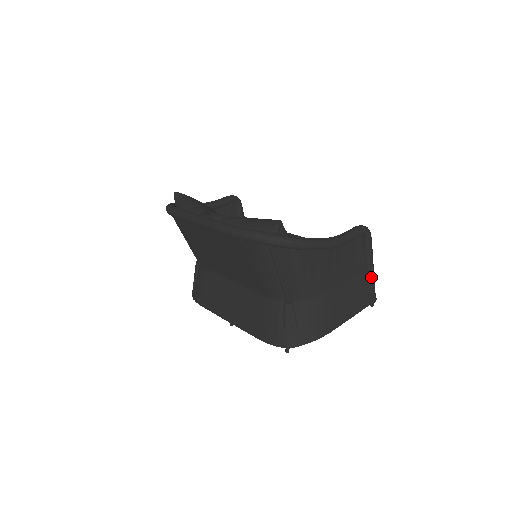
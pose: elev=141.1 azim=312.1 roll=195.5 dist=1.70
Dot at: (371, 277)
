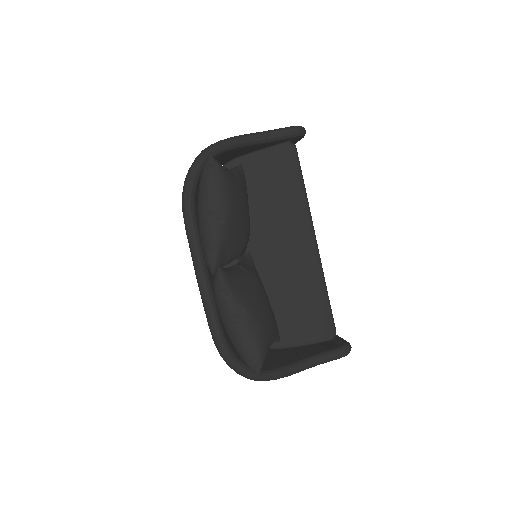
Dot at: occluded
